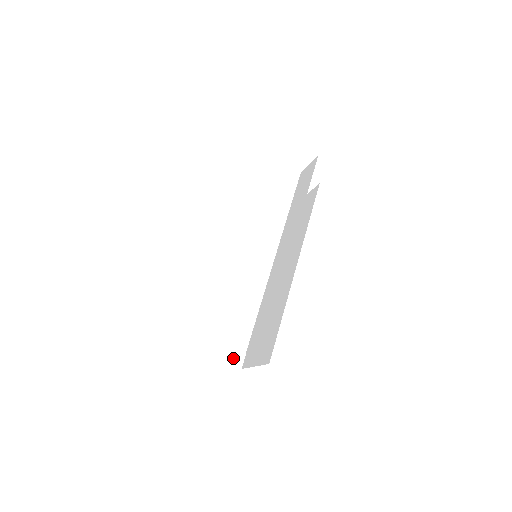
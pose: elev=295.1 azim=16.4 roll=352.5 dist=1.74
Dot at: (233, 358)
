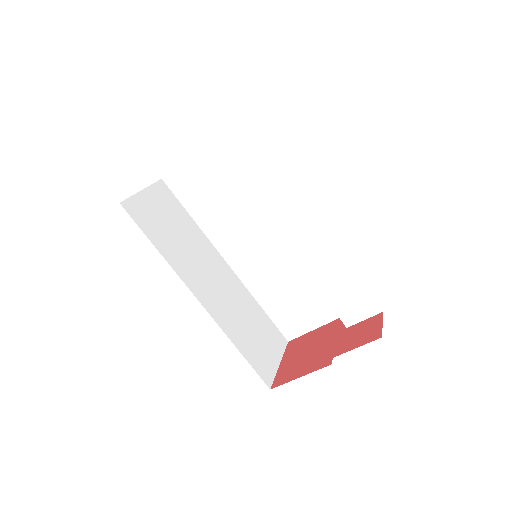
Dot at: (281, 344)
